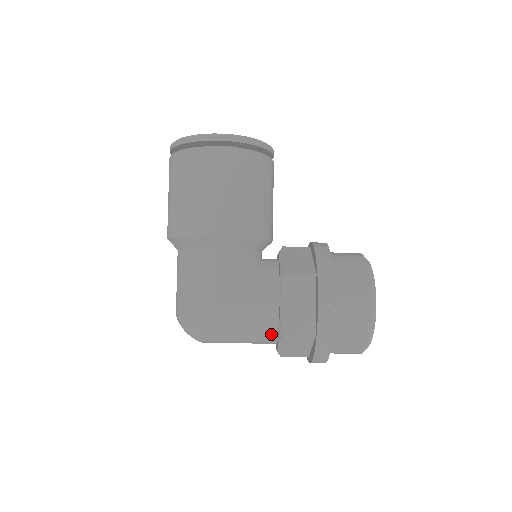
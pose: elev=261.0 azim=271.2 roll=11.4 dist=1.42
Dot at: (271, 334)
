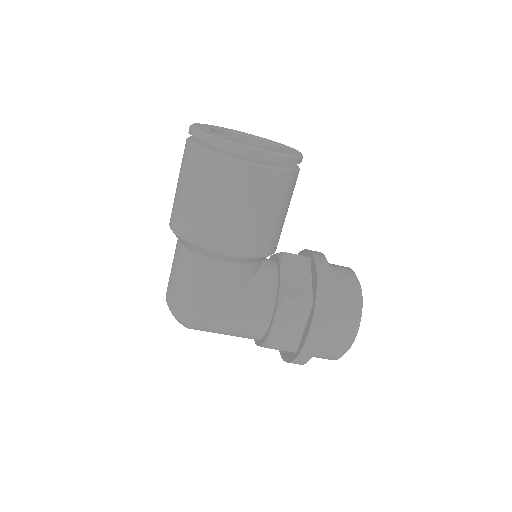
Dot at: (255, 338)
